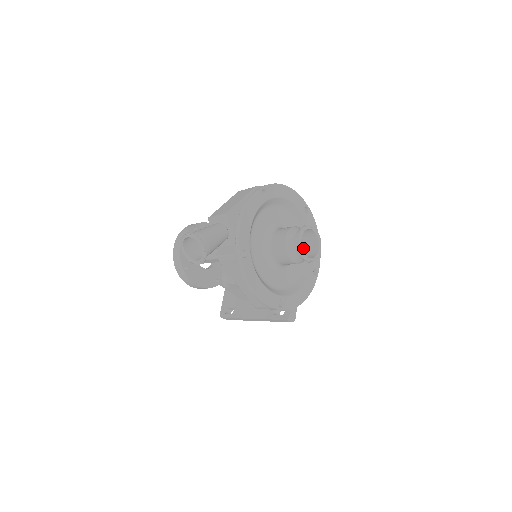
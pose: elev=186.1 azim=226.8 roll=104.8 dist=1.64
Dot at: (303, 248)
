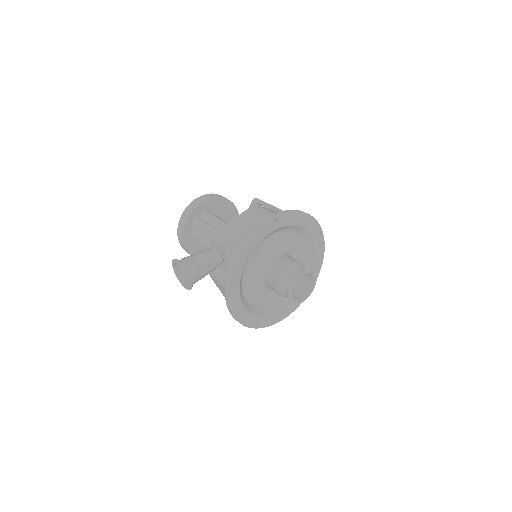
Dot at: (298, 279)
